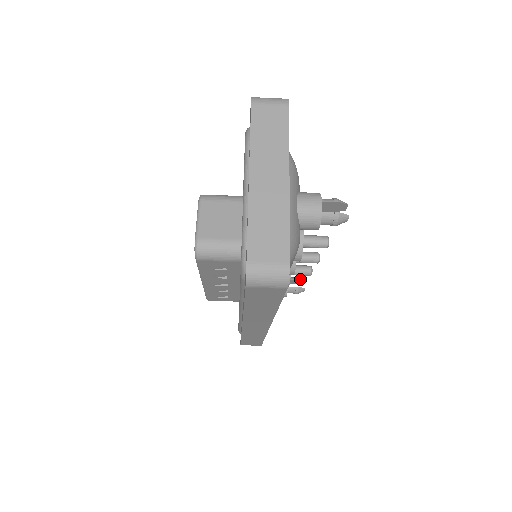
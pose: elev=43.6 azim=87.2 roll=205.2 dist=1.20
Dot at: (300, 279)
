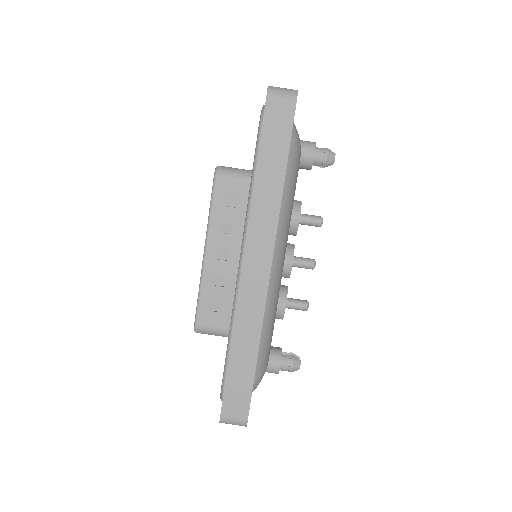
Dot at: (295, 354)
